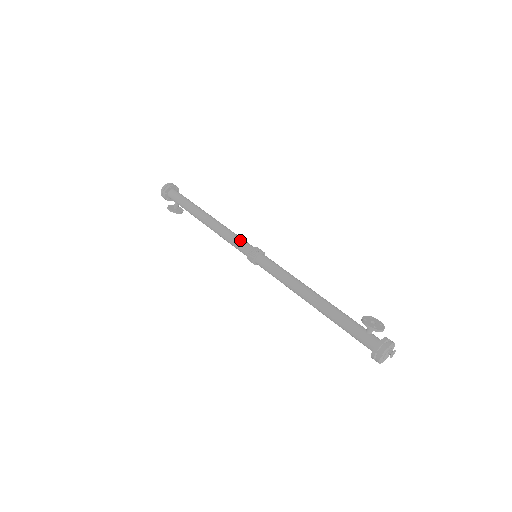
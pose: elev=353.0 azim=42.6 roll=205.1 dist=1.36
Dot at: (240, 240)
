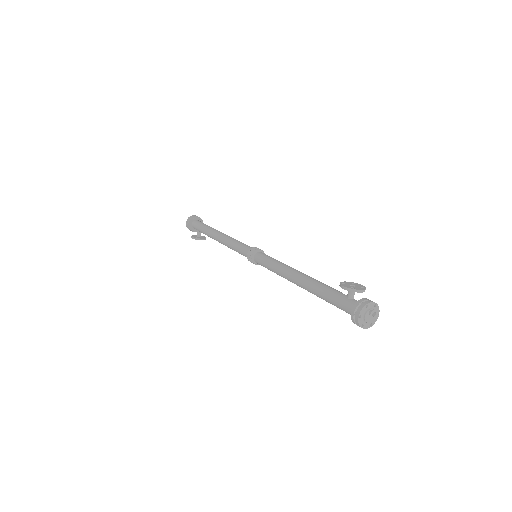
Dot at: (242, 245)
